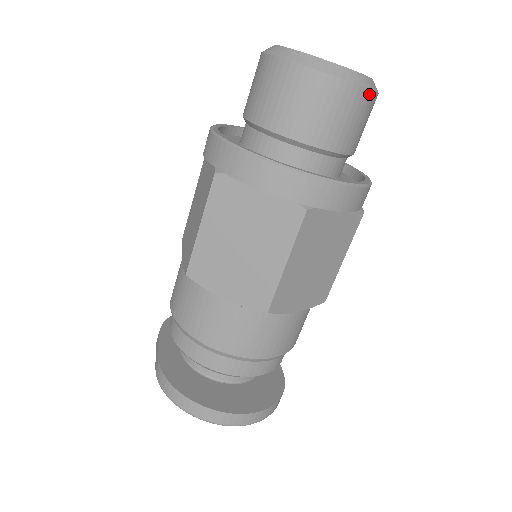
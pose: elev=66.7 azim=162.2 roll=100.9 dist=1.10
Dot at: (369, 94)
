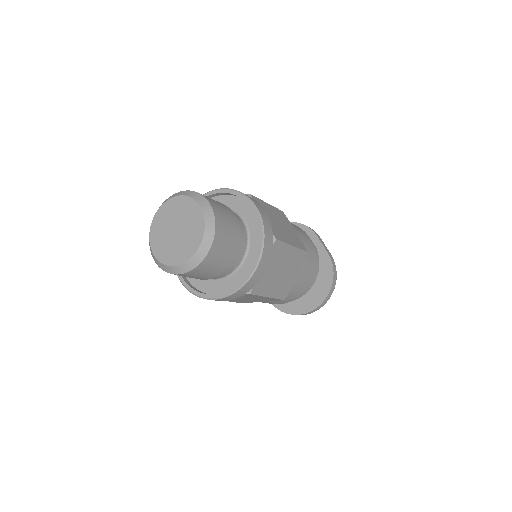
Dot at: (213, 245)
